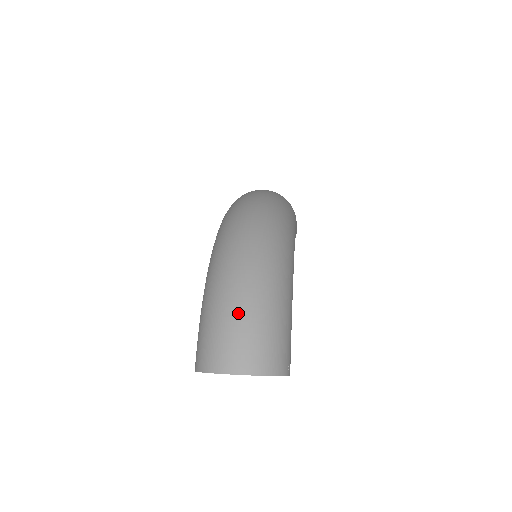
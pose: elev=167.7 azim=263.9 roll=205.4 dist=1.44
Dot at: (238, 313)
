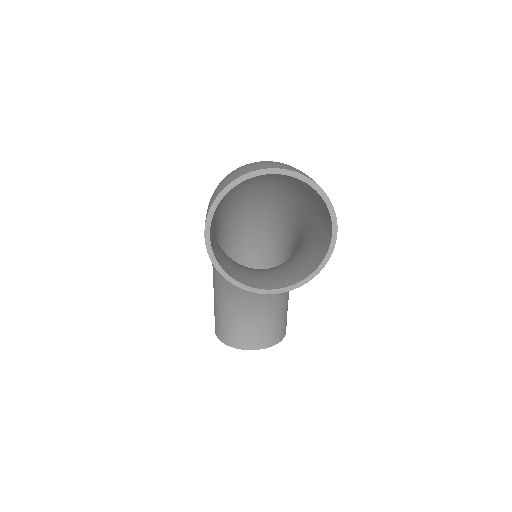
Dot at: occluded
